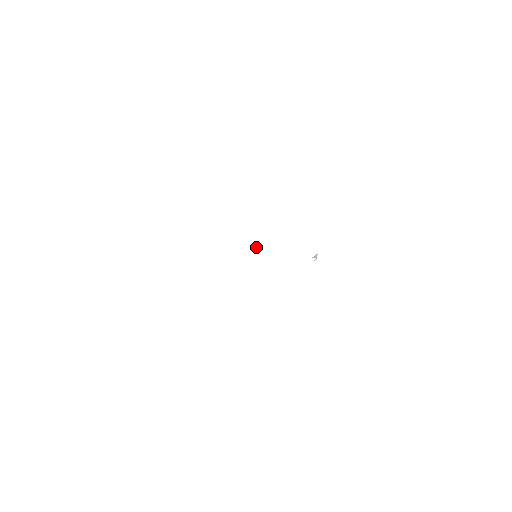
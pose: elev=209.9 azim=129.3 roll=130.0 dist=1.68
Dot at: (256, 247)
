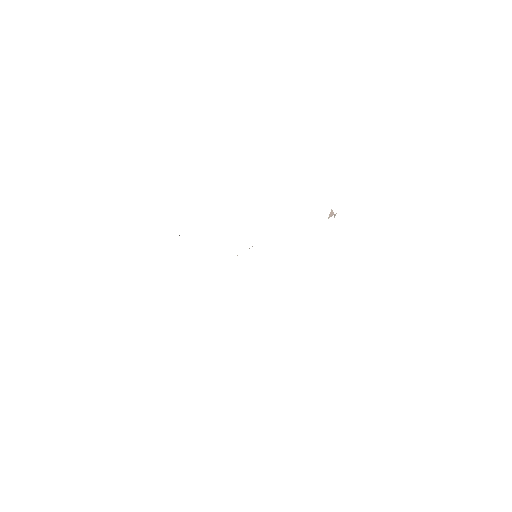
Dot at: occluded
